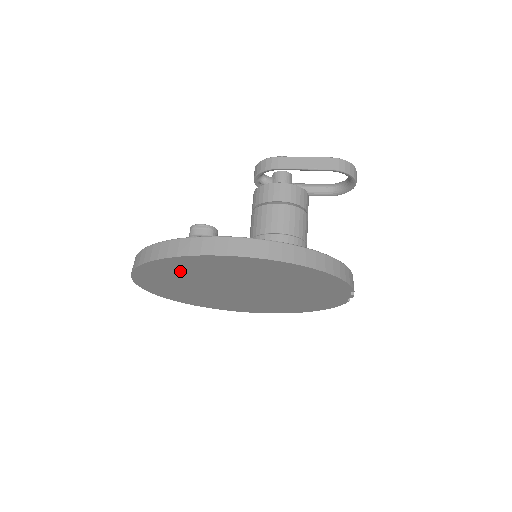
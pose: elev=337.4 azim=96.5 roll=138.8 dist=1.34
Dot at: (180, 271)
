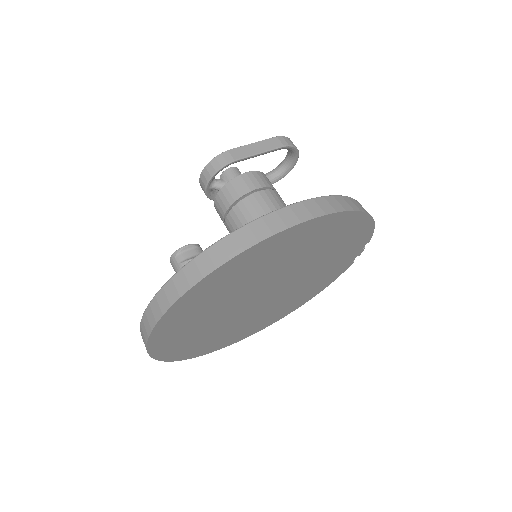
Dot at: (225, 284)
